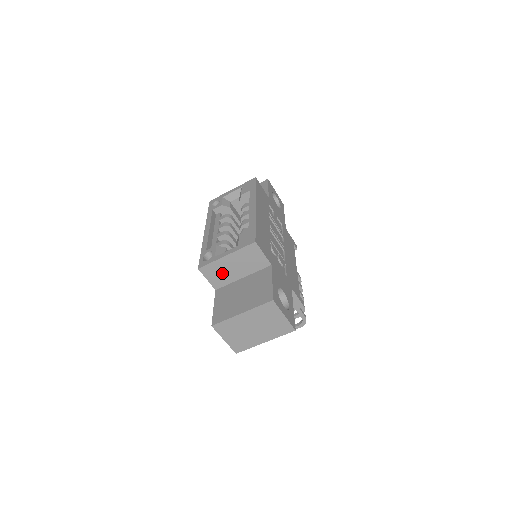
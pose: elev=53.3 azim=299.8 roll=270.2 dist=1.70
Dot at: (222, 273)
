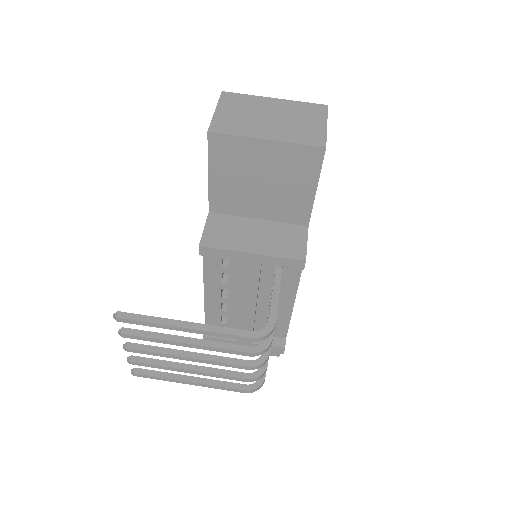
Dot at: occluded
